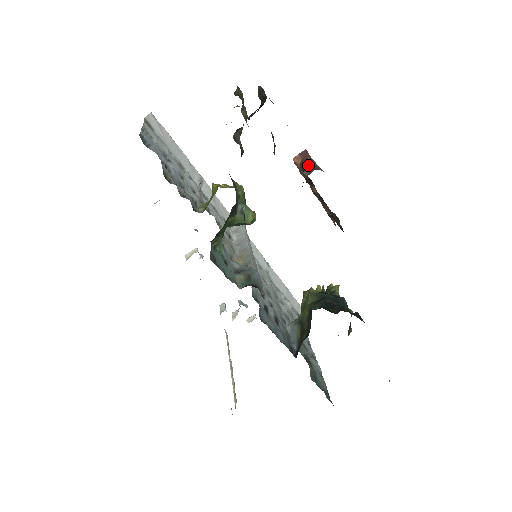
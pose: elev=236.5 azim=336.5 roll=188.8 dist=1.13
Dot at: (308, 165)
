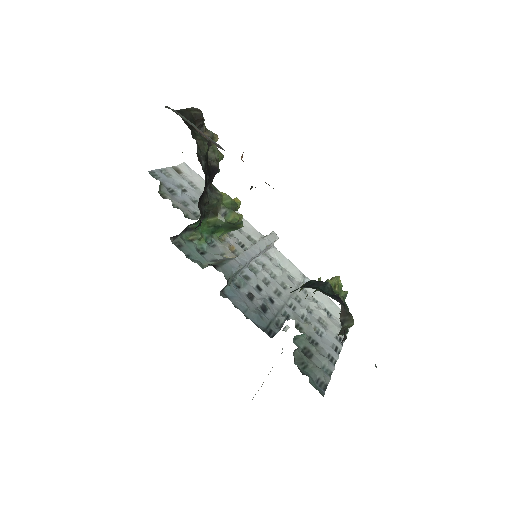
Dot at: occluded
